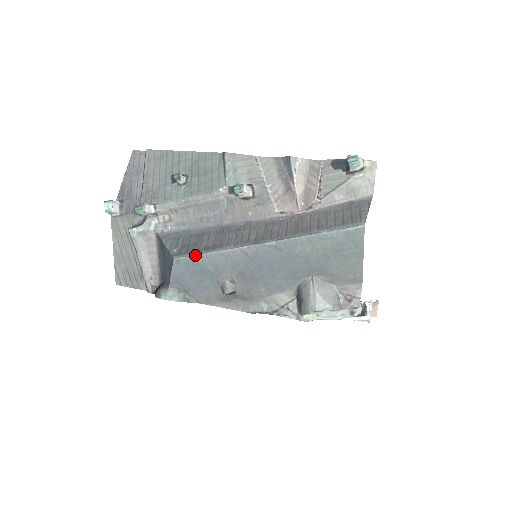
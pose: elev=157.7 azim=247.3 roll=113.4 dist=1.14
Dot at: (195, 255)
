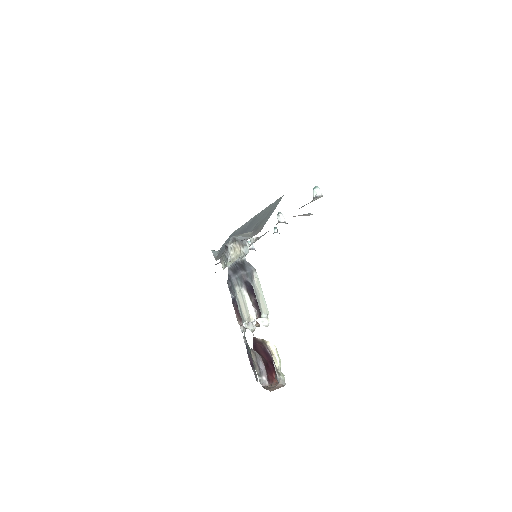
Dot at: occluded
